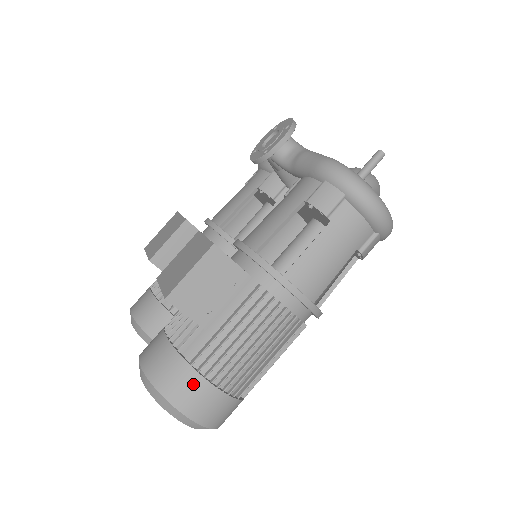
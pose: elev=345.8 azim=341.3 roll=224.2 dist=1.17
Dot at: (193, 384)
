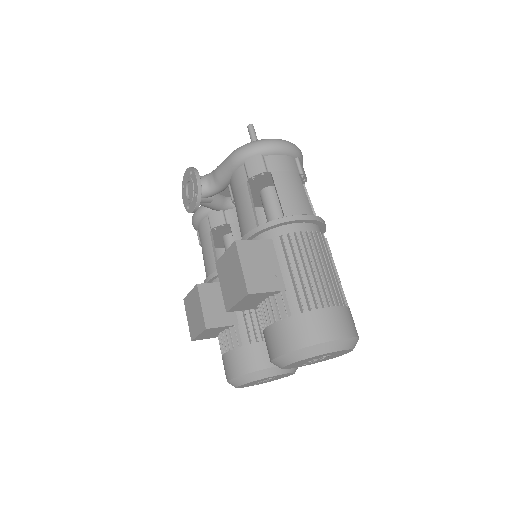
Dot at: (317, 319)
